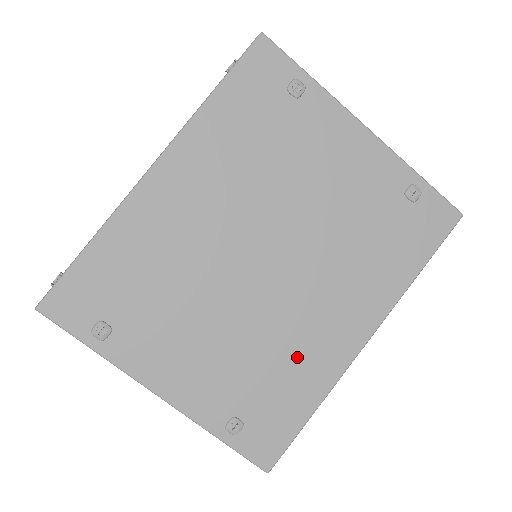
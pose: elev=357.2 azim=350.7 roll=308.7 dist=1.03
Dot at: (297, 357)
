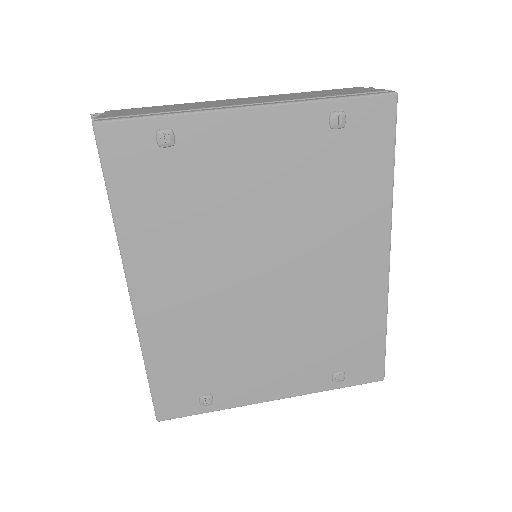
Dot at: (345, 309)
